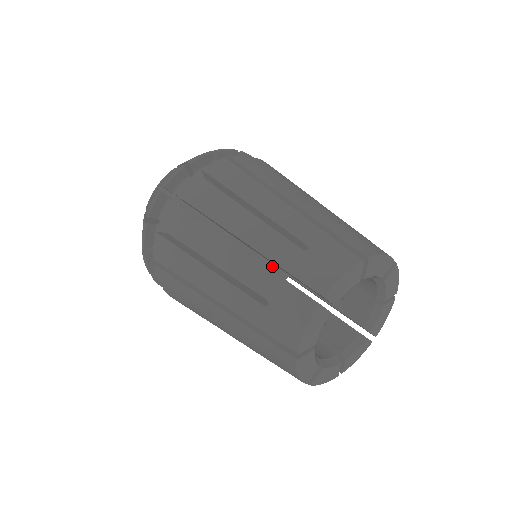
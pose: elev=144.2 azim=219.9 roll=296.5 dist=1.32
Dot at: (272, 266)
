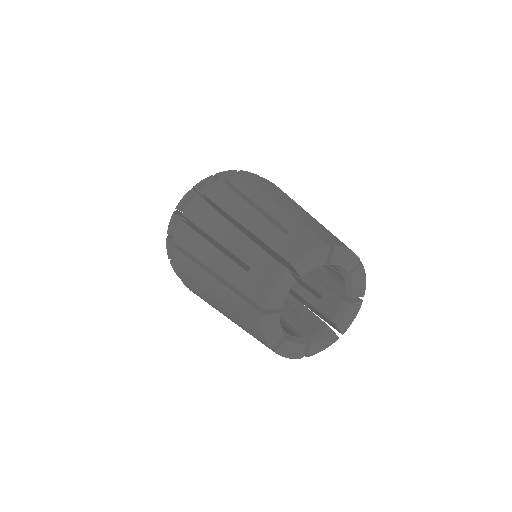
Dot at: occluded
